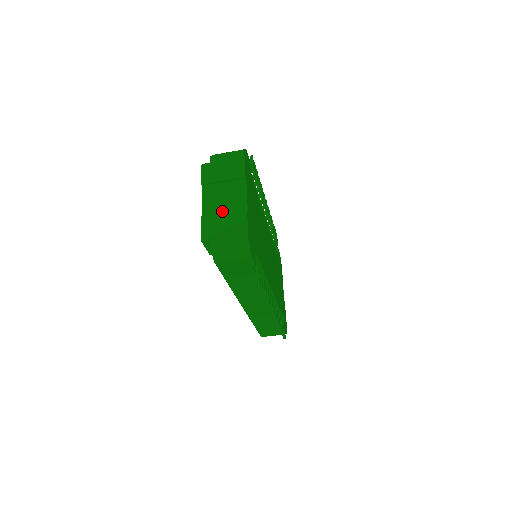
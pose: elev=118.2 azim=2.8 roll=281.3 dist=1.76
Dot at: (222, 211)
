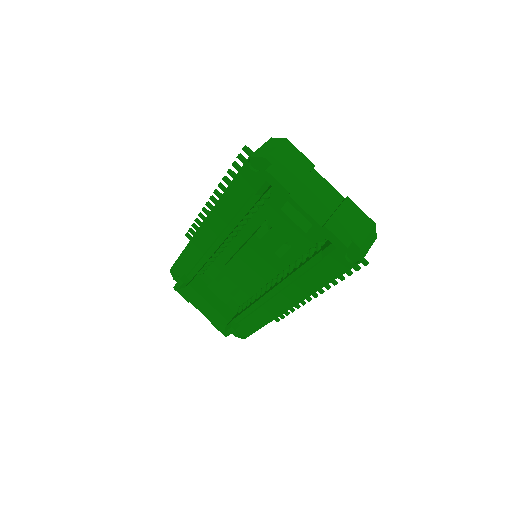
Dot at: (330, 211)
